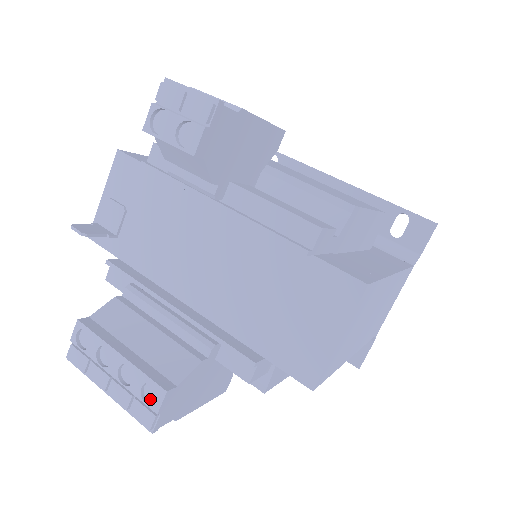
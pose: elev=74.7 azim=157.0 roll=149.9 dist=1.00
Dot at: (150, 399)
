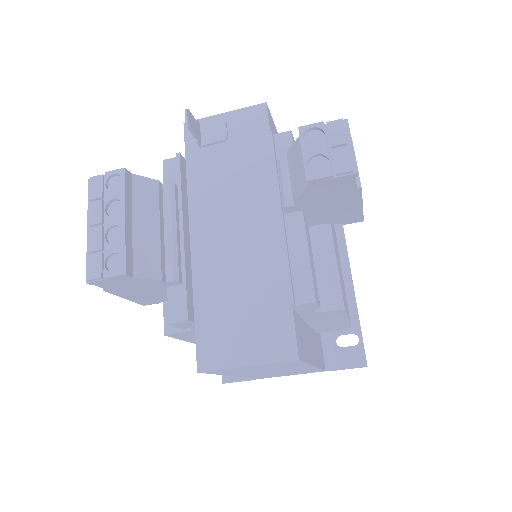
Dot at: (110, 264)
